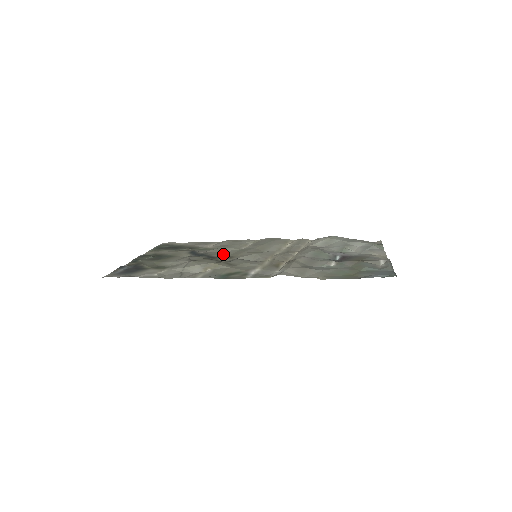
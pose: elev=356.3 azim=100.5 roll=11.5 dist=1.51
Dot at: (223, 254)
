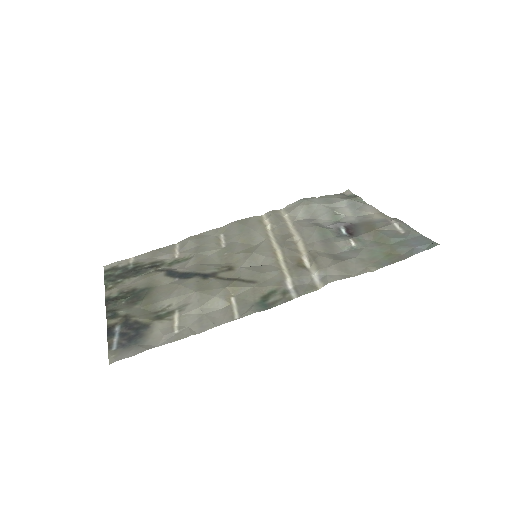
Dot at: (211, 264)
